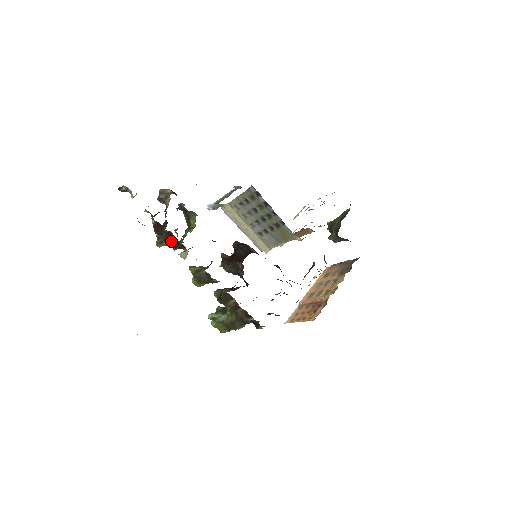
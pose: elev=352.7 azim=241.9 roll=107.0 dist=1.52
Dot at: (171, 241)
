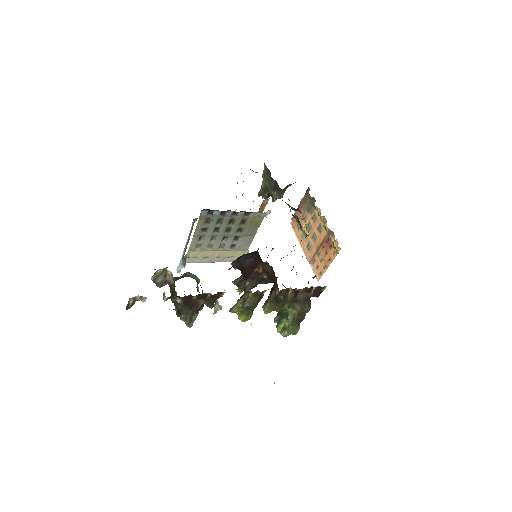
Dot at: (204, 302)
